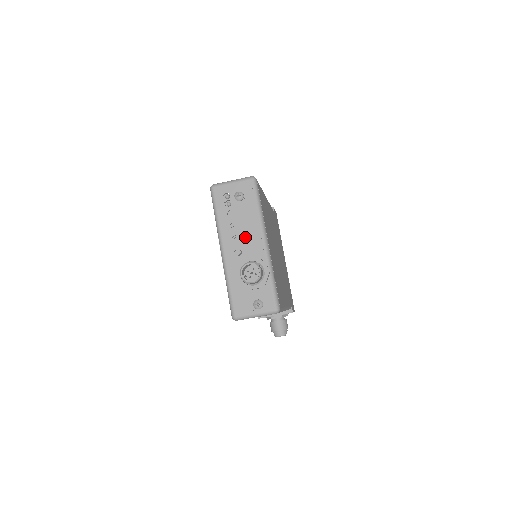
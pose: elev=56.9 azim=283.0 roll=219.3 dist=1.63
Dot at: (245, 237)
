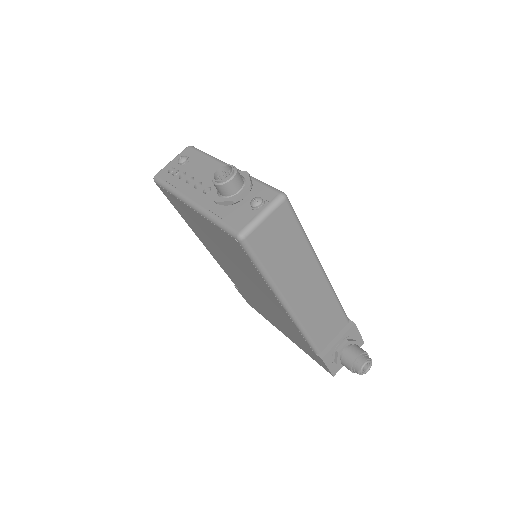
Dot at: (207, 177)
